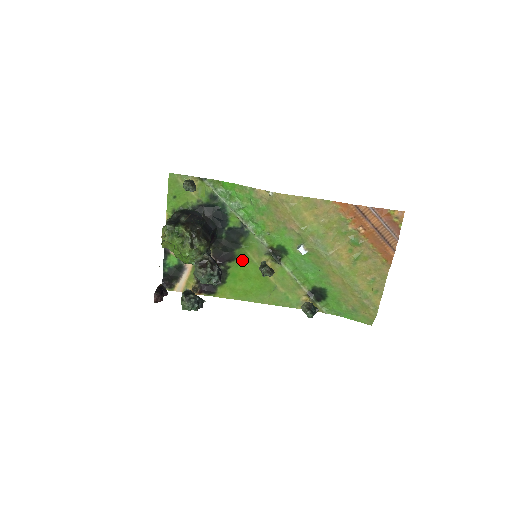
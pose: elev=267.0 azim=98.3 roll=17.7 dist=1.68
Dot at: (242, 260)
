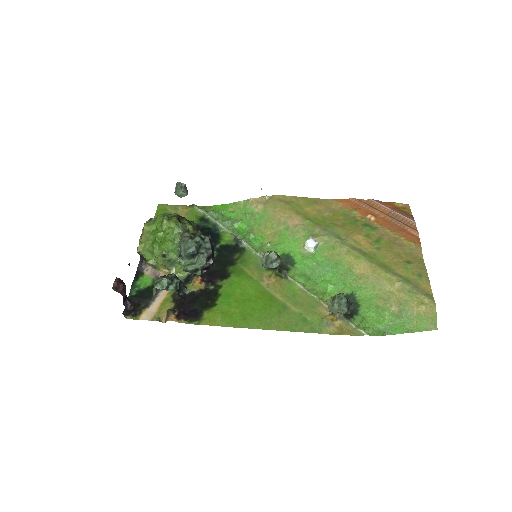
Dot at: (238, 278)
